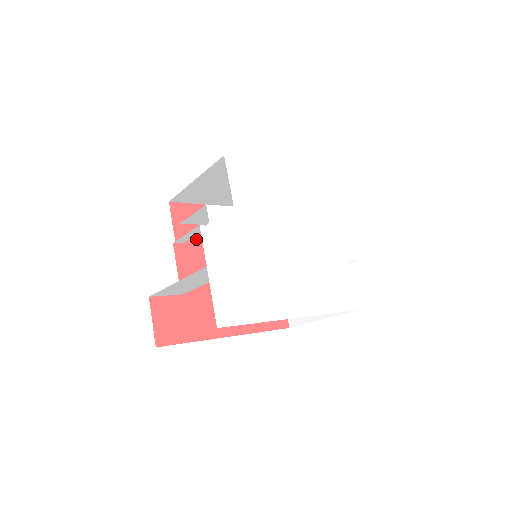
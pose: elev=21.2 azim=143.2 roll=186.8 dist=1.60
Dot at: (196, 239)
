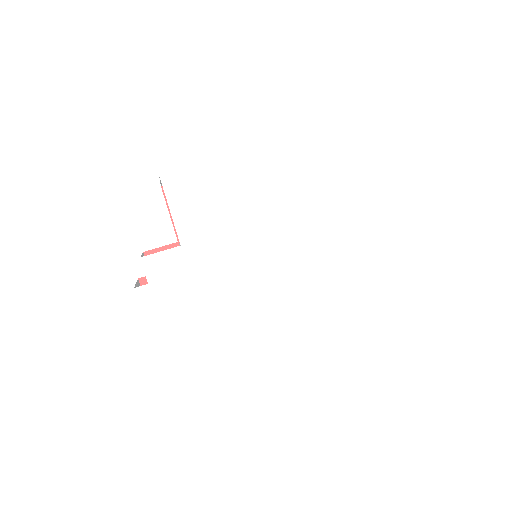
Dot at: occluded
